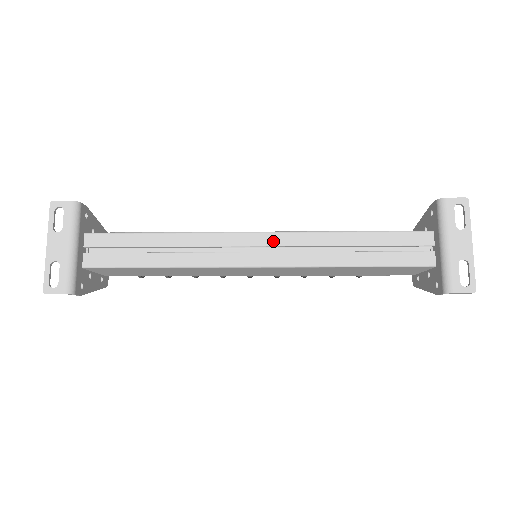
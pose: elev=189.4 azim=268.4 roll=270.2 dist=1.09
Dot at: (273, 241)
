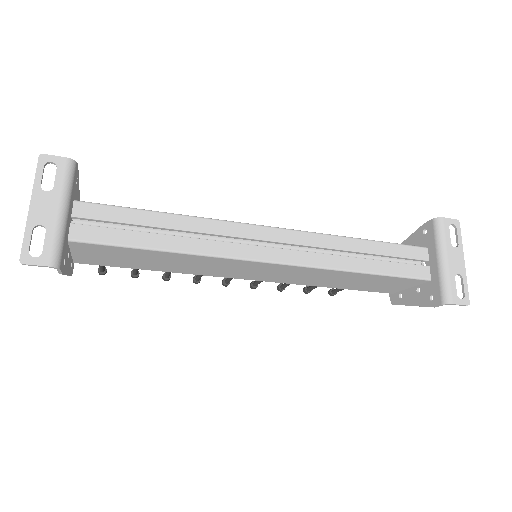
Dot at: (287, 238)
